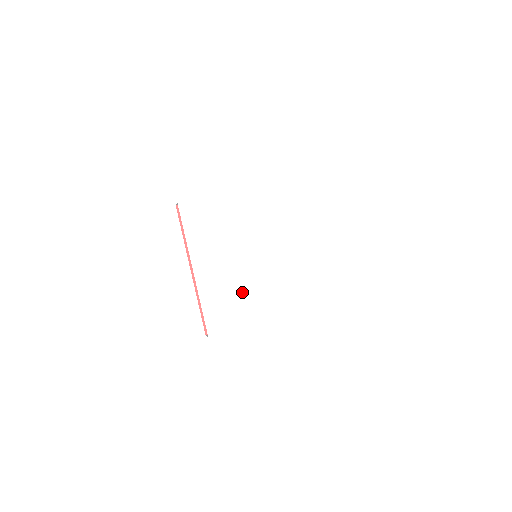
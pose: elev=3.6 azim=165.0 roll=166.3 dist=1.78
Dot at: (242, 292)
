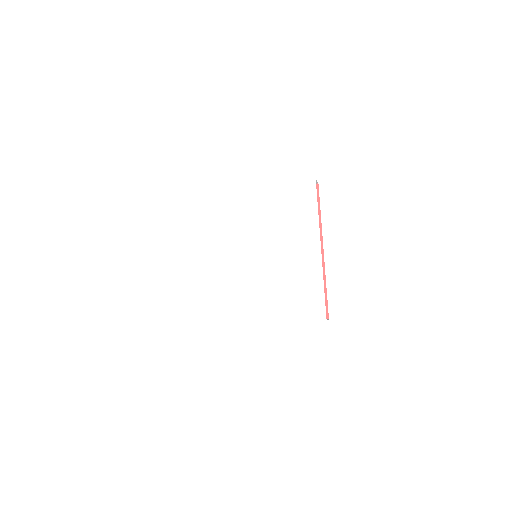
Dot at: (232, 290)
